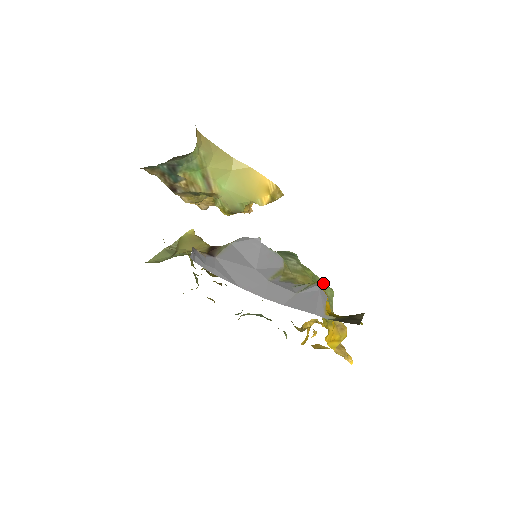
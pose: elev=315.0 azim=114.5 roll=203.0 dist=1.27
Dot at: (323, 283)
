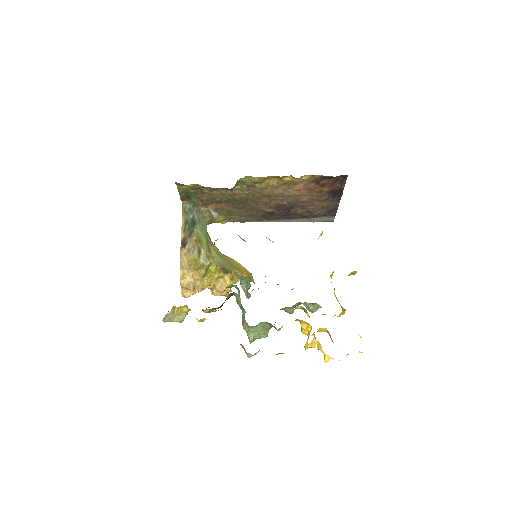
Dot at: occluded
